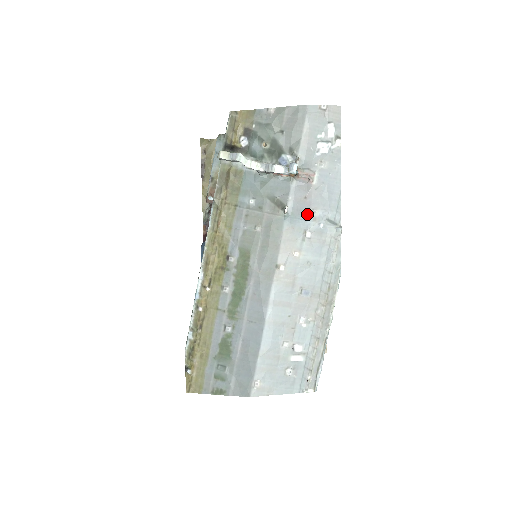
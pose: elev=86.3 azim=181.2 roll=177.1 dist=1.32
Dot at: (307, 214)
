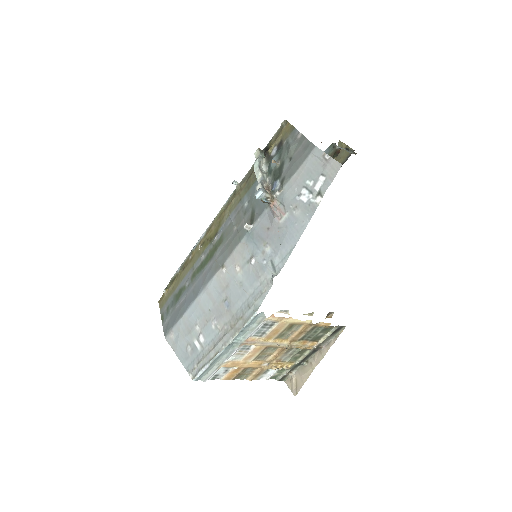
Dot at: (261, 243)
